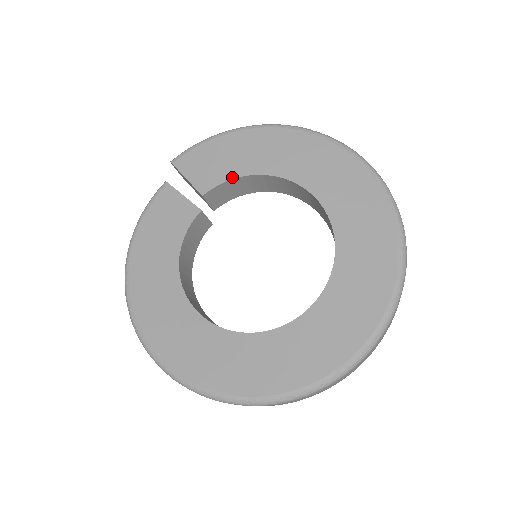
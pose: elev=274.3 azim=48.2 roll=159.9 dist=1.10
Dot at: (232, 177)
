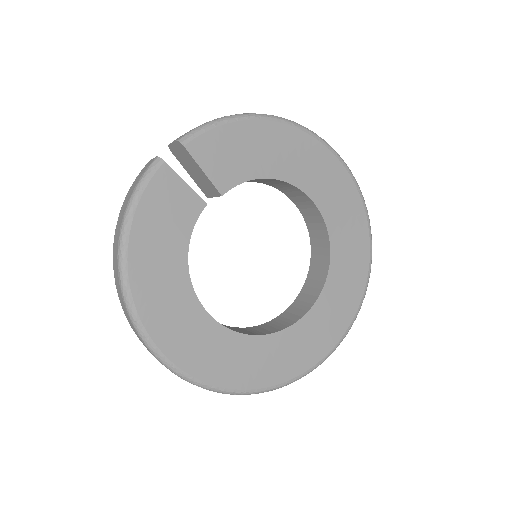
Dot at: (251, 178)
